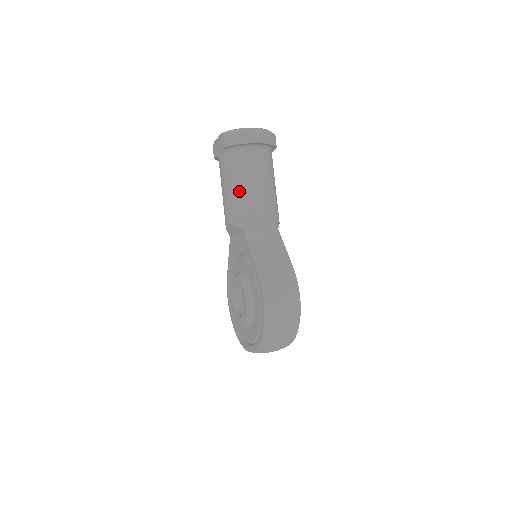
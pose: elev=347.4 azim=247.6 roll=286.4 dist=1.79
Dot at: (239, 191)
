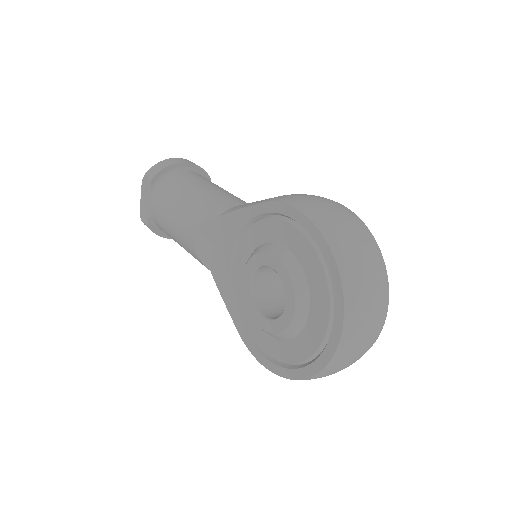
Dot at: (189, 197)
